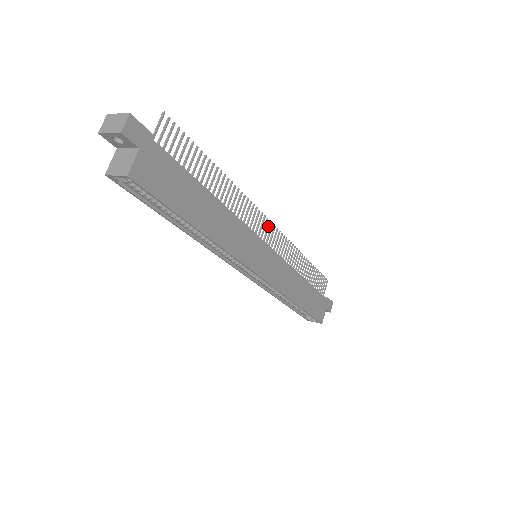
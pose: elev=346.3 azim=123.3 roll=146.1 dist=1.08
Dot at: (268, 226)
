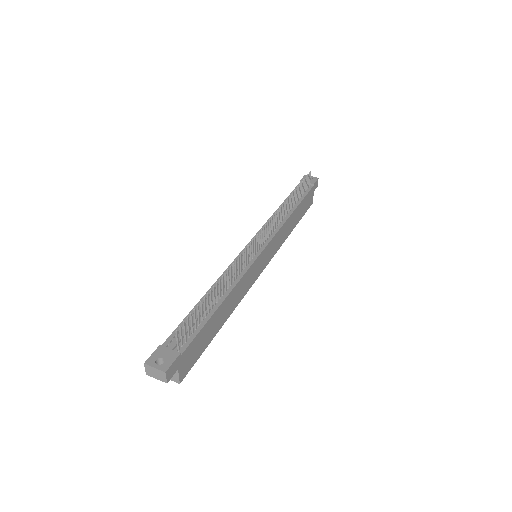
Dot at: (259, 237)
